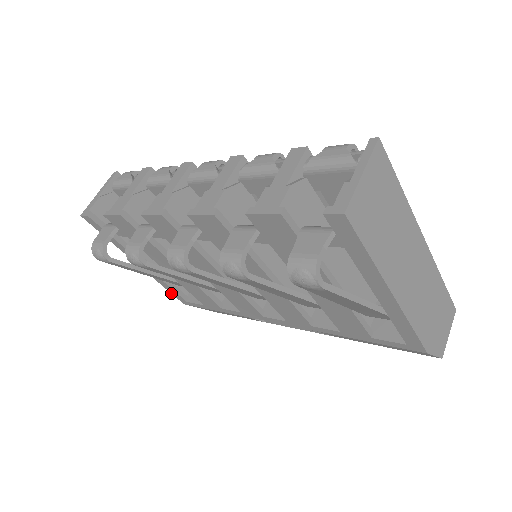
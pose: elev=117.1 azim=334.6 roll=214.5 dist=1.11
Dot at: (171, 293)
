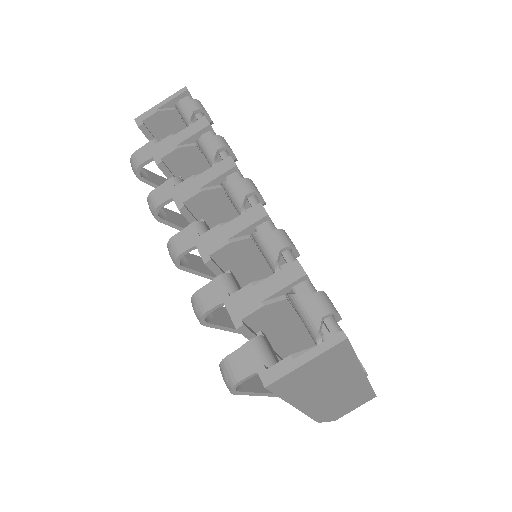
Dot at: occluded
